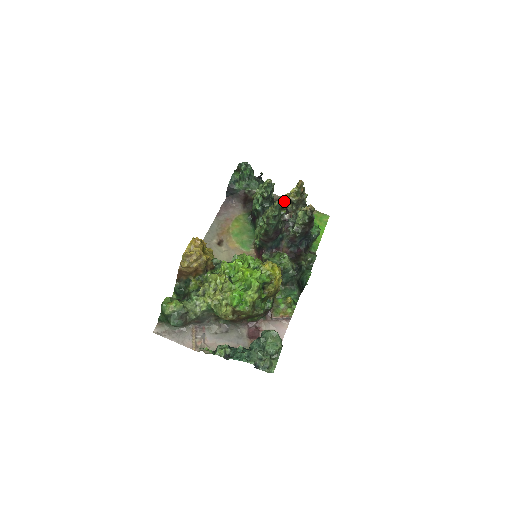
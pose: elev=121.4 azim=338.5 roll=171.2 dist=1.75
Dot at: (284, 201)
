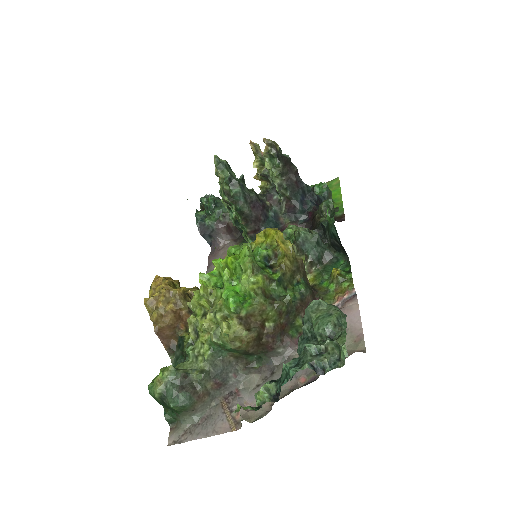
Dot at: (259, 187)
